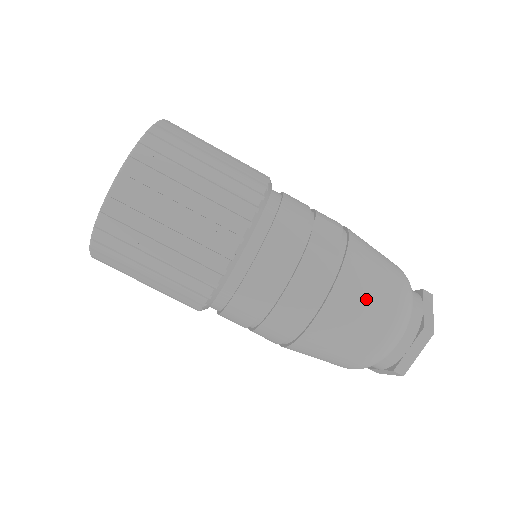
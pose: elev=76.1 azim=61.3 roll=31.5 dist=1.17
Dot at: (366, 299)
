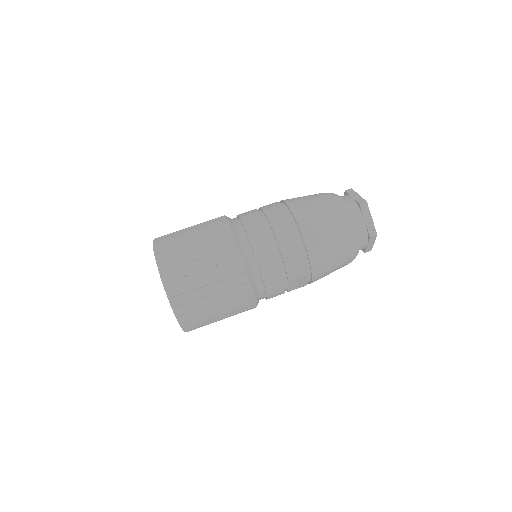
Dot at: occluded
